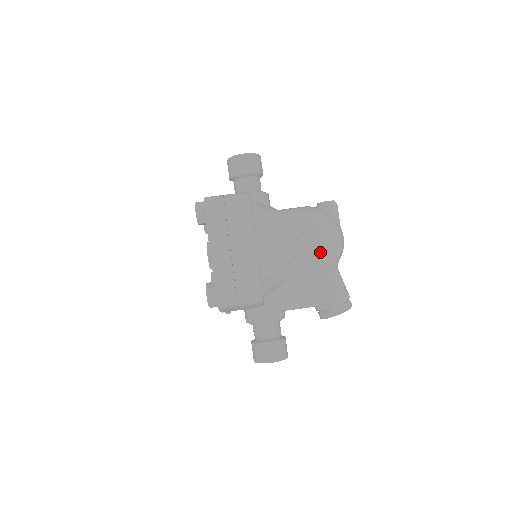
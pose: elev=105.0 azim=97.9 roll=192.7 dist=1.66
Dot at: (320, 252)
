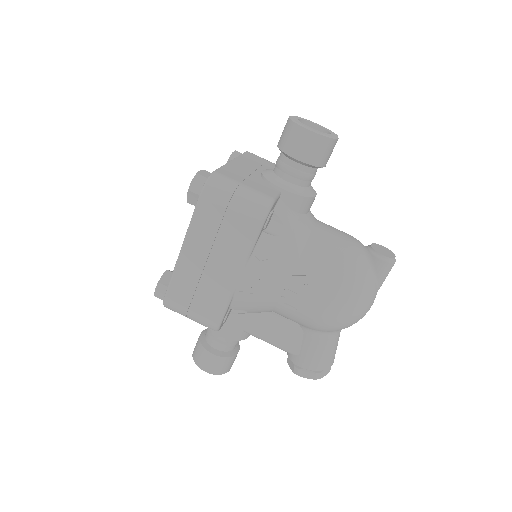
Dot at: (321, 319)
